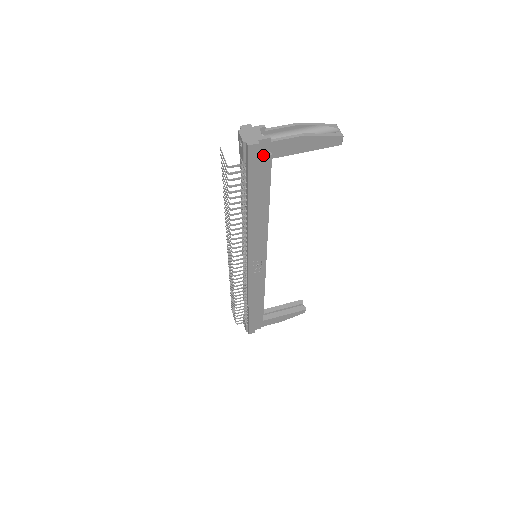
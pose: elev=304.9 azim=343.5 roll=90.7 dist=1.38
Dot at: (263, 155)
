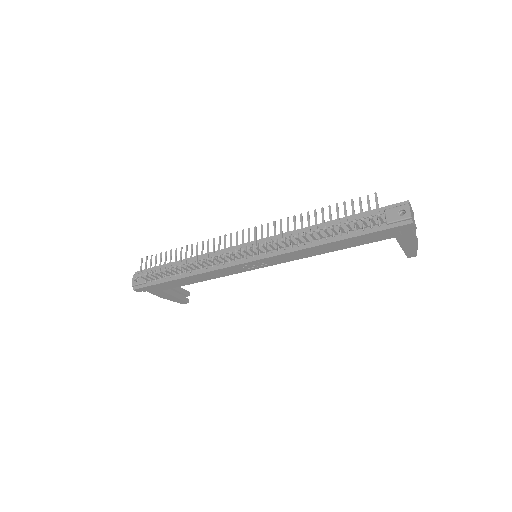
Dot at: (400, 231)
